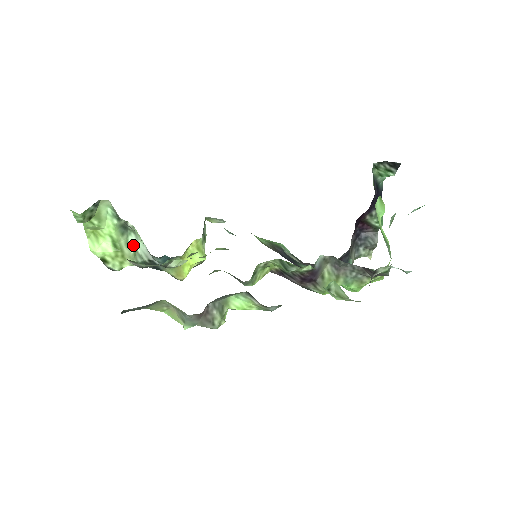
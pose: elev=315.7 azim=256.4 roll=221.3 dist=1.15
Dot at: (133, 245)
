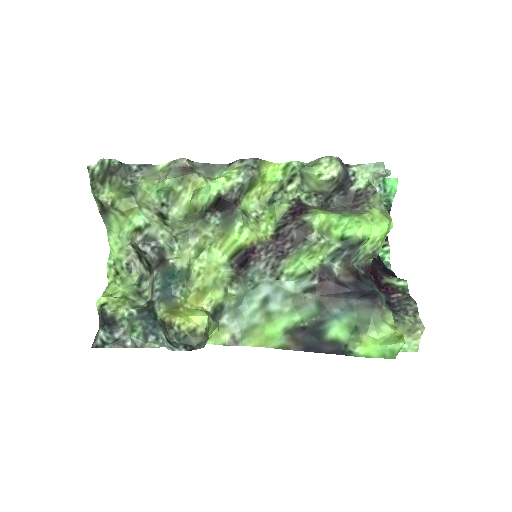
Dot at: (138, 305)
